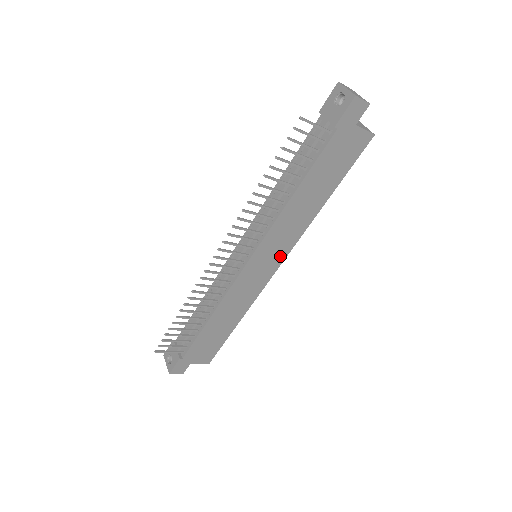
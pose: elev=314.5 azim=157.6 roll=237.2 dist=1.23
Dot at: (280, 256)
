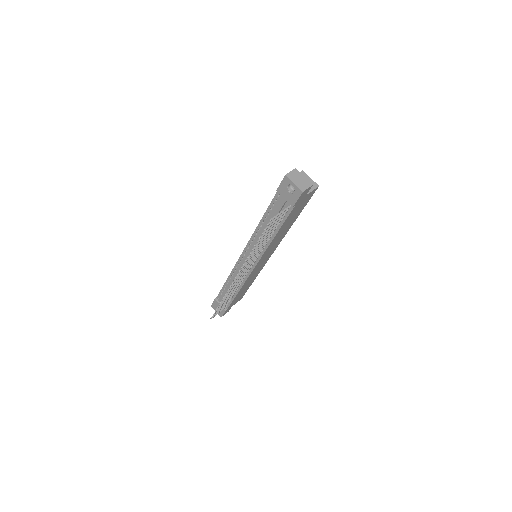
Dot at: (272, 251)
